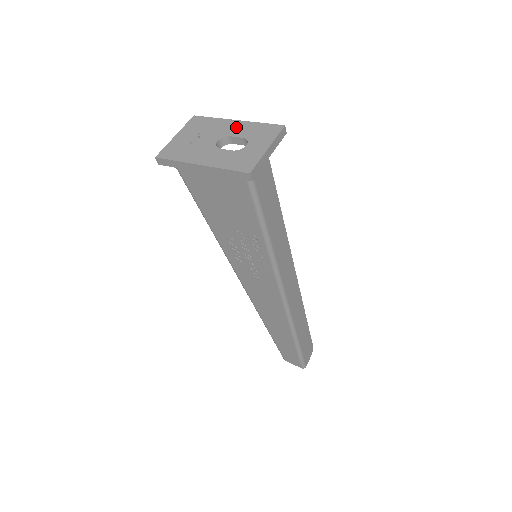
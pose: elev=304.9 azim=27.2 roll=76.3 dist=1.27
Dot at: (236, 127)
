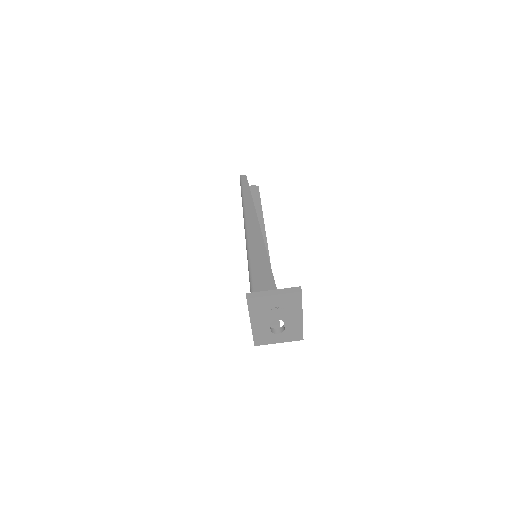
Dot at: (295, 321)
